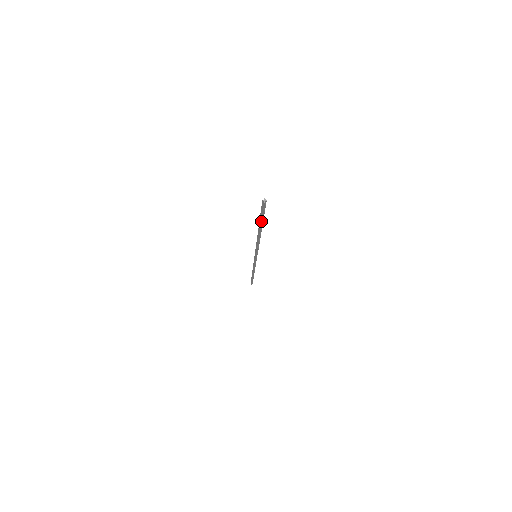
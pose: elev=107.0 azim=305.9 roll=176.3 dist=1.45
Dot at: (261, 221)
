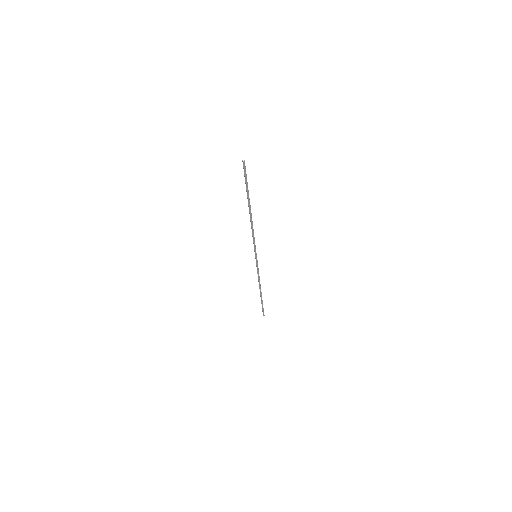
Dot at: (246, 191)
